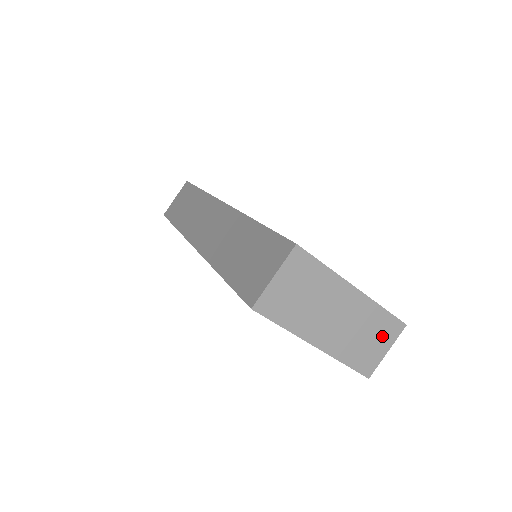
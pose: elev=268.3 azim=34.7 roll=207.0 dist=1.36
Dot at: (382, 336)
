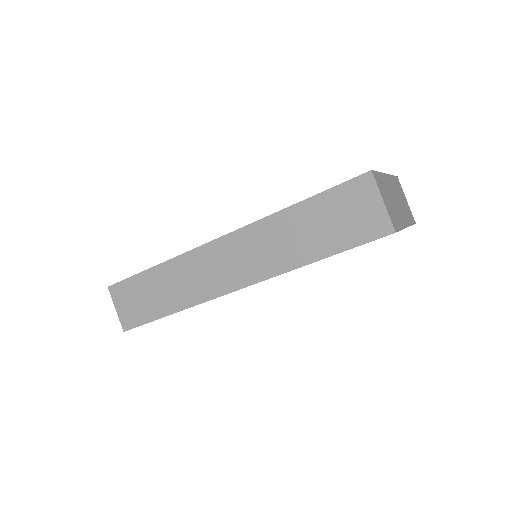
Dot at: (401, 193)
